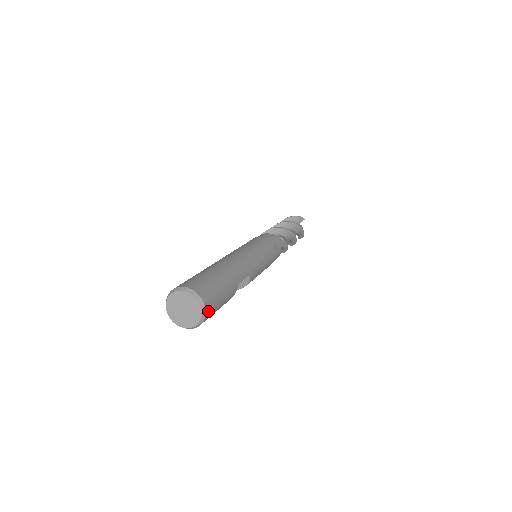
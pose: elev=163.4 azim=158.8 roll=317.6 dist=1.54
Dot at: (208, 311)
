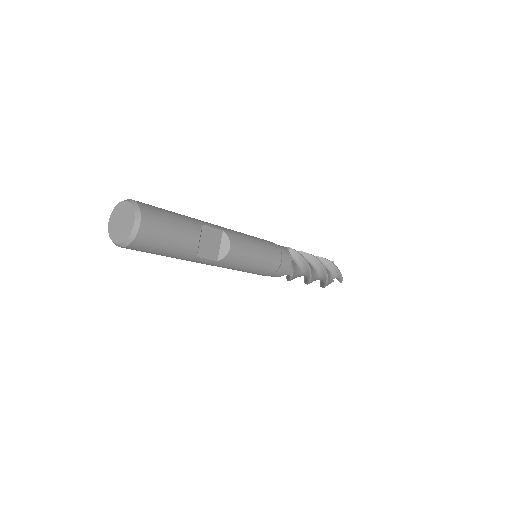
Dot at: (144, 210)
